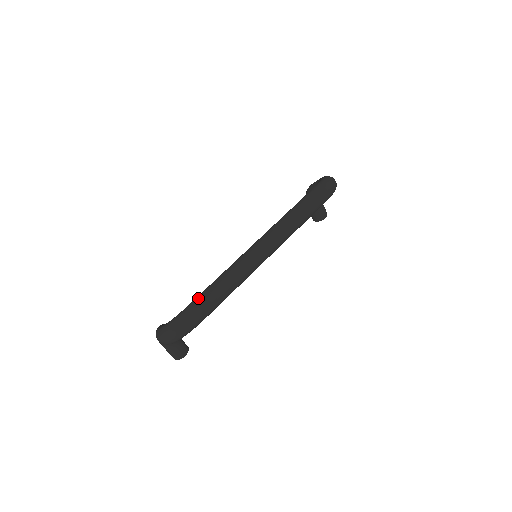
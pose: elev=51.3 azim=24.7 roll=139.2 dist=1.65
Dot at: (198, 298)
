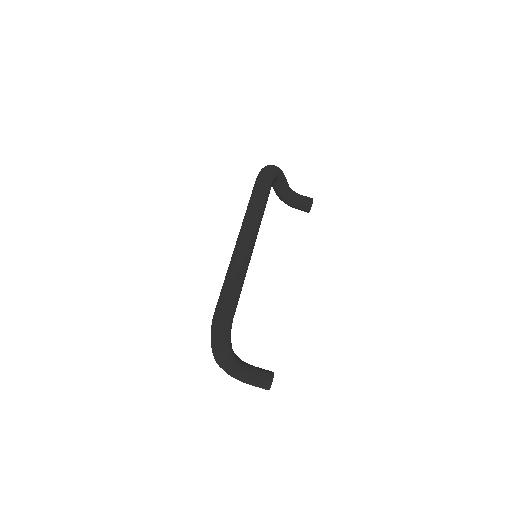
Dot at: occluded
